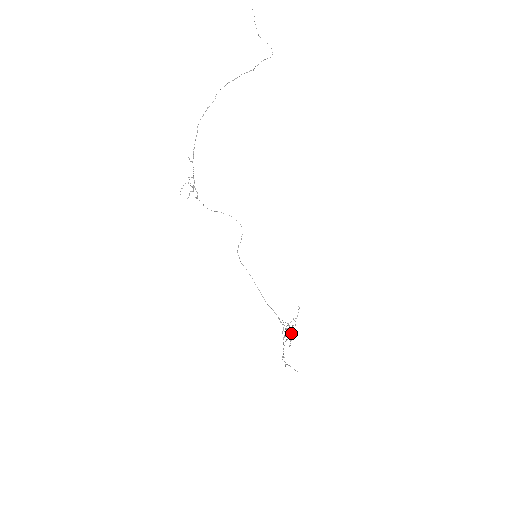
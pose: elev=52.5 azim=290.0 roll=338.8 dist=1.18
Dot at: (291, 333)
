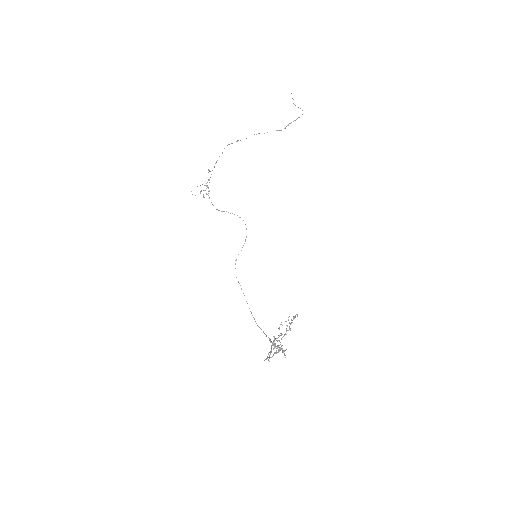
Dot at: (282, 350)
